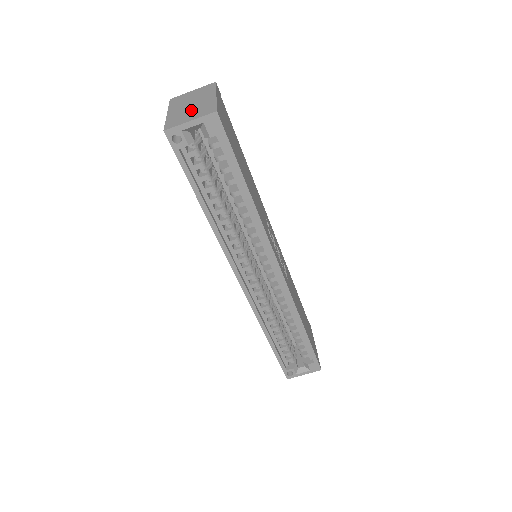
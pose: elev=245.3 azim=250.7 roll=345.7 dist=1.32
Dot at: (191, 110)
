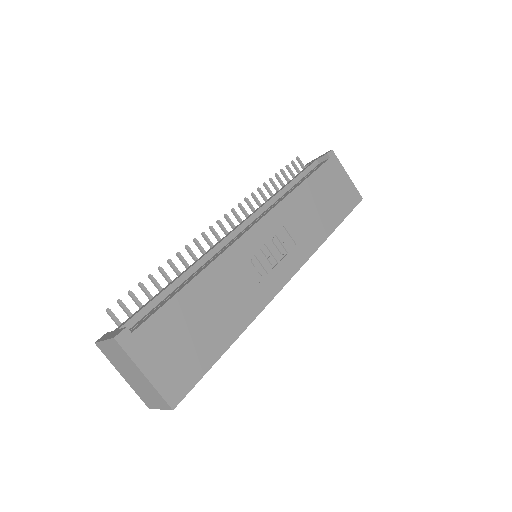
Dot at: (143, 389)
